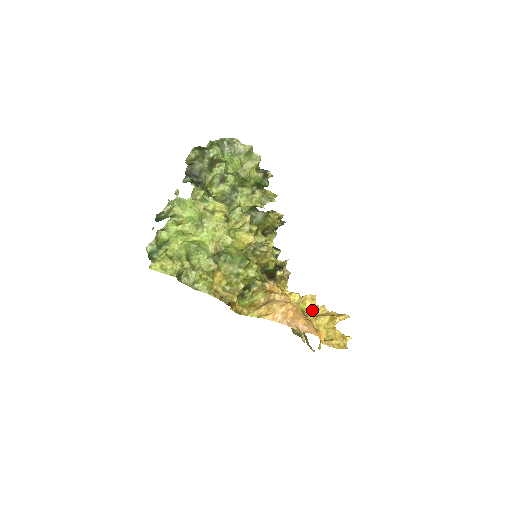
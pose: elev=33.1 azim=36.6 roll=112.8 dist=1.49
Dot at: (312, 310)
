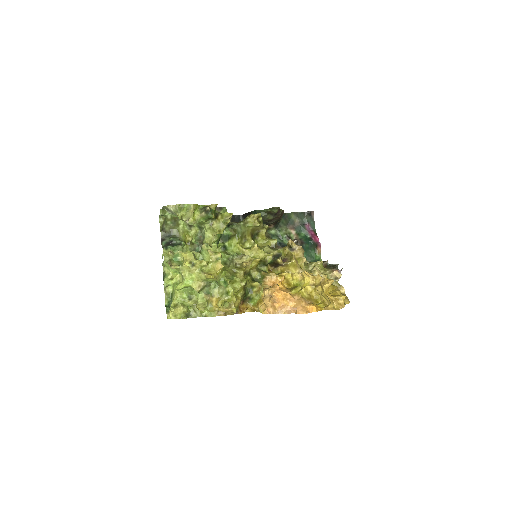
Dot at: (312, 282)
